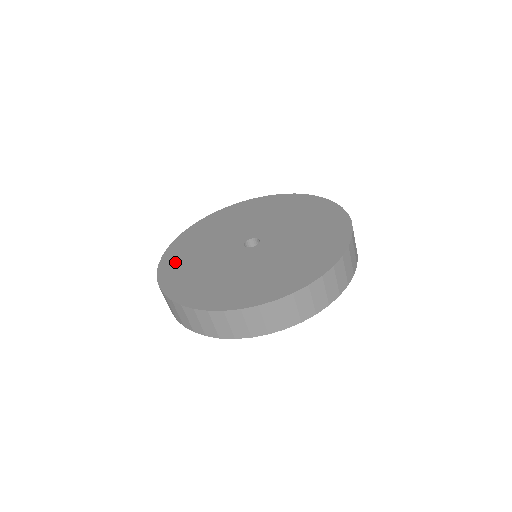
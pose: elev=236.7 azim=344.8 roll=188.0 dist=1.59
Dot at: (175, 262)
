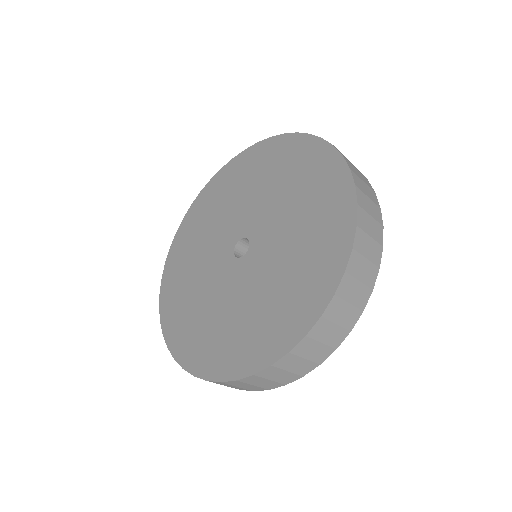
Dot at: (178, 324)
